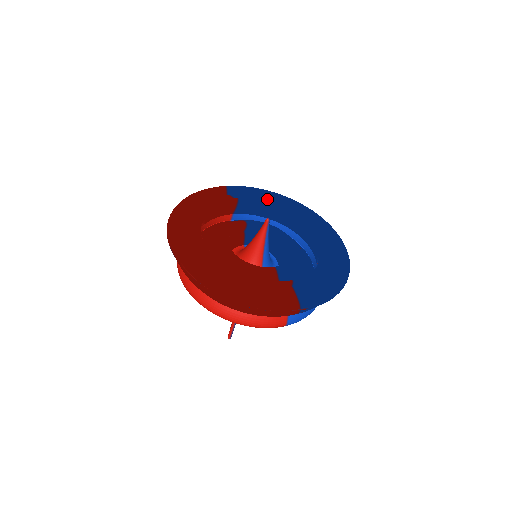
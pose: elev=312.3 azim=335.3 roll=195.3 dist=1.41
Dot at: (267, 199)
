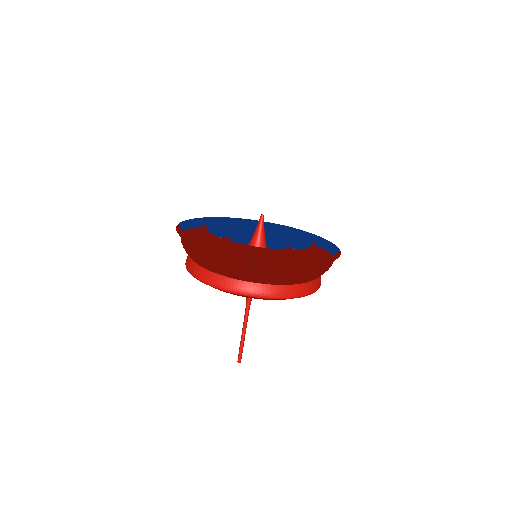
Dot at: occluded
